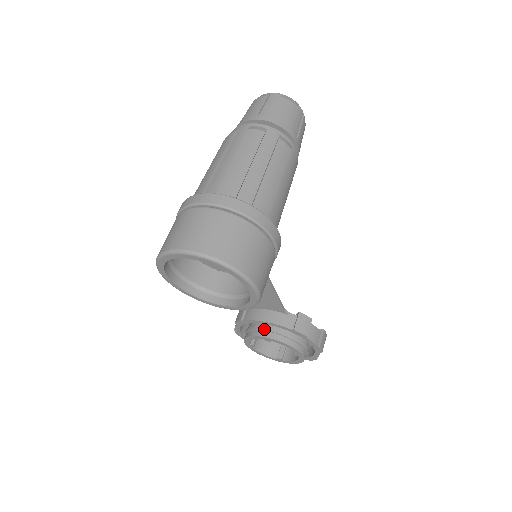
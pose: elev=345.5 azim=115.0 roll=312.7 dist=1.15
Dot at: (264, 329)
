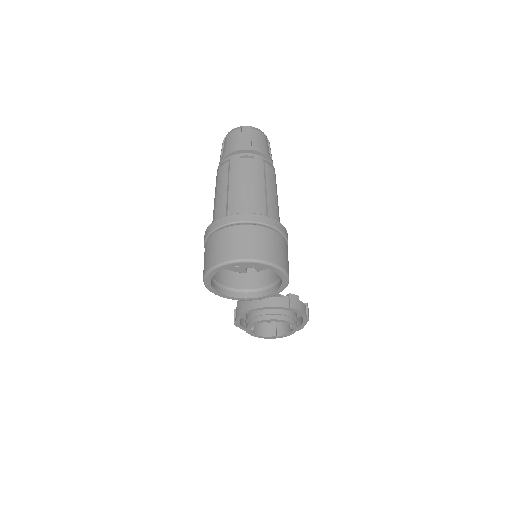
Dot at: (265, 314)
